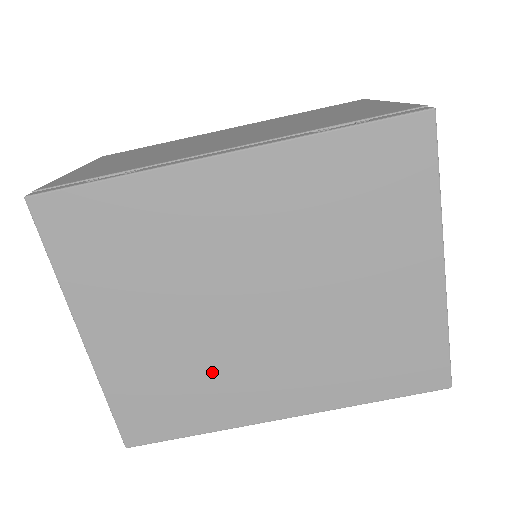
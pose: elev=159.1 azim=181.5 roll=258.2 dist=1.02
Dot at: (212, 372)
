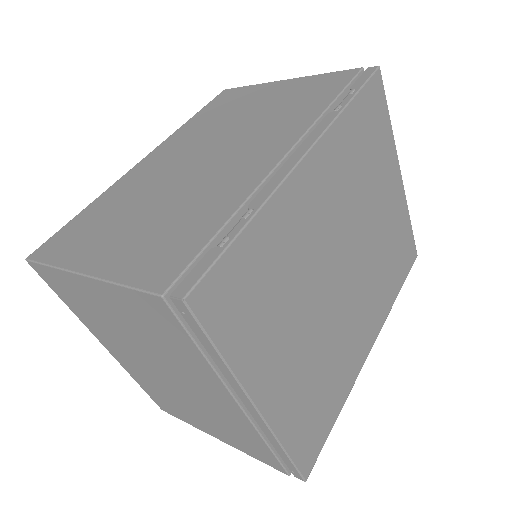
Dot at: (335, 353)
